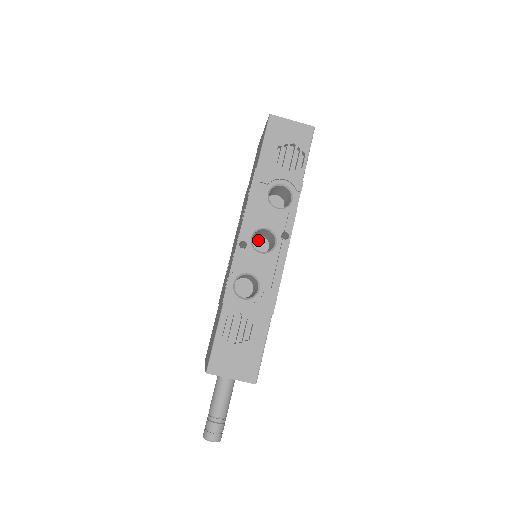
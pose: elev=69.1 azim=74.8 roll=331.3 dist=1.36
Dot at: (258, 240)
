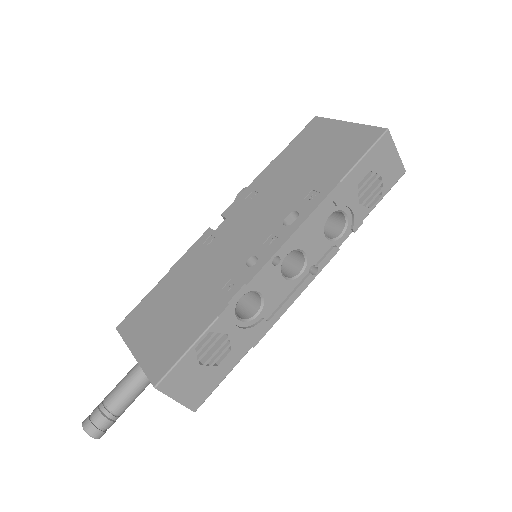
Dot at: occluded
